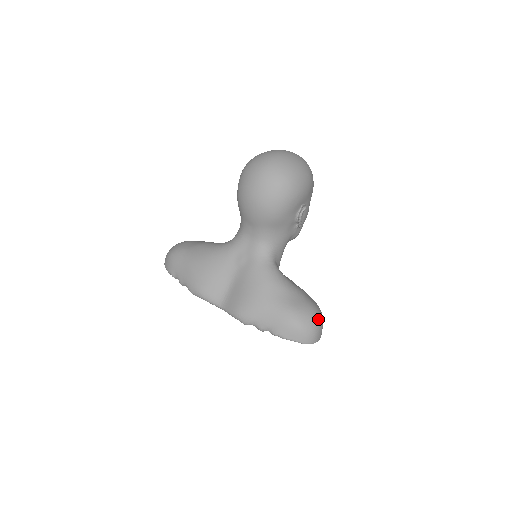
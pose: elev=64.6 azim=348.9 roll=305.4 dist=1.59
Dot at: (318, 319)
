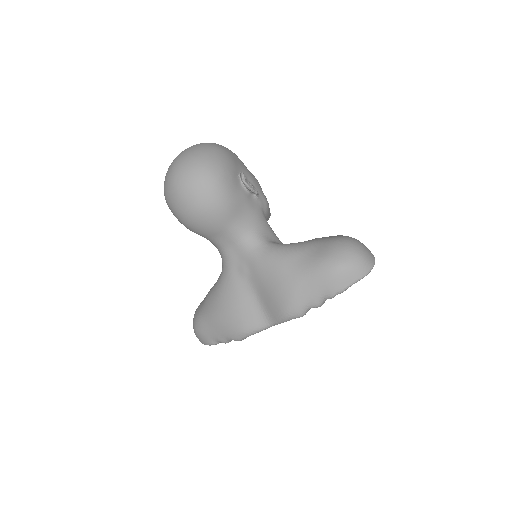
Dot at: (353, 244)
